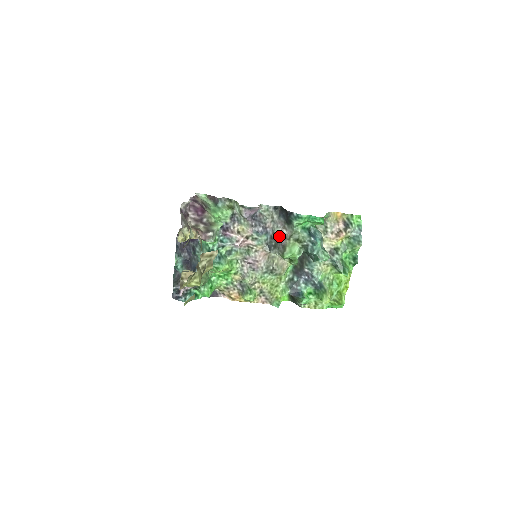
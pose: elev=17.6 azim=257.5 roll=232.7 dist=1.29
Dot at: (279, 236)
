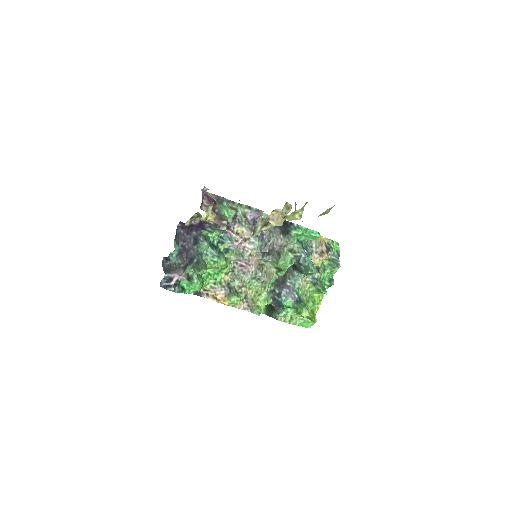
Dot at: (274, 244)
